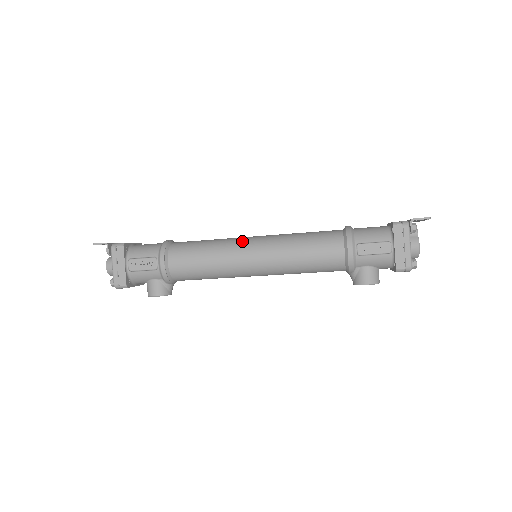
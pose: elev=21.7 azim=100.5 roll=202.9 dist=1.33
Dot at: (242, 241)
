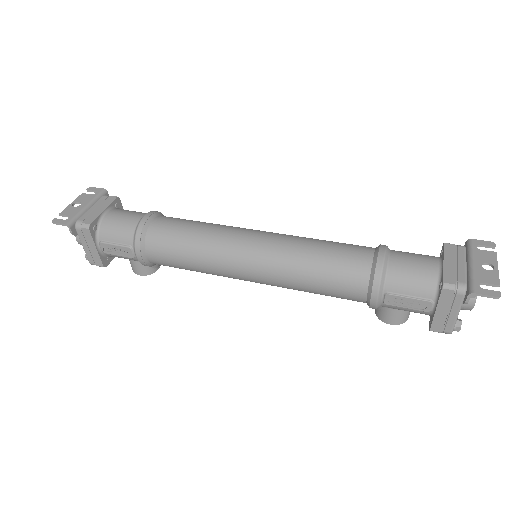
Dot at: (235, 248)
